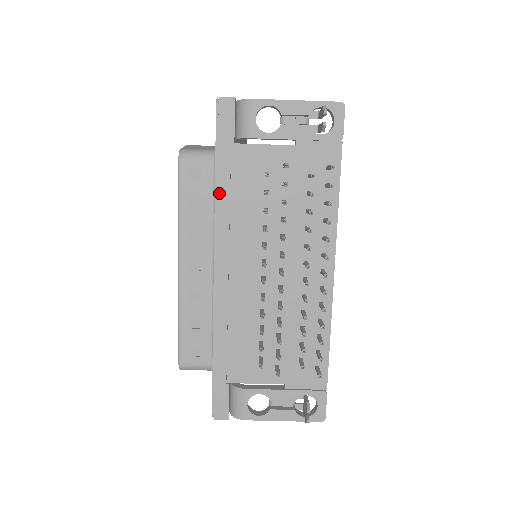
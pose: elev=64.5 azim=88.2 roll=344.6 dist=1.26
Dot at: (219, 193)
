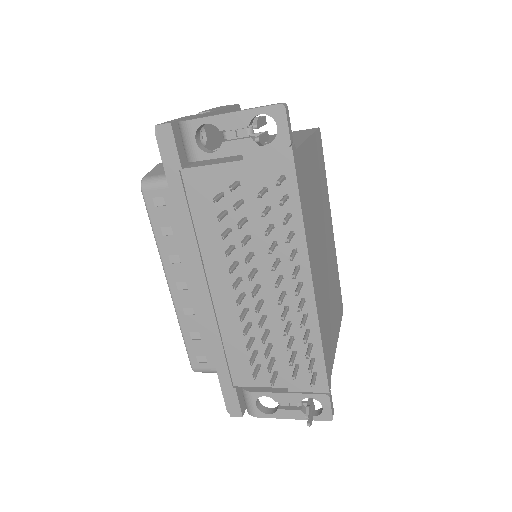
Dot at: (181, 220)
